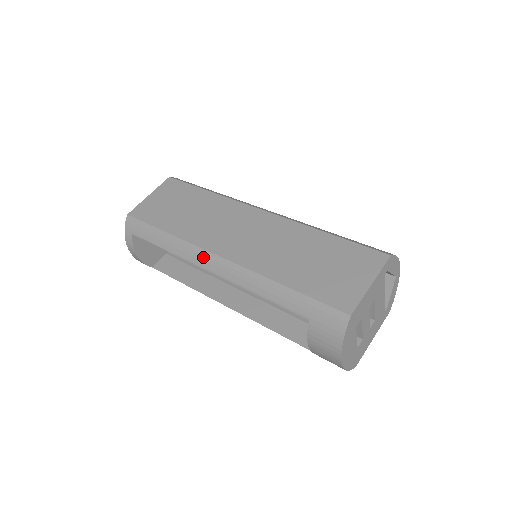
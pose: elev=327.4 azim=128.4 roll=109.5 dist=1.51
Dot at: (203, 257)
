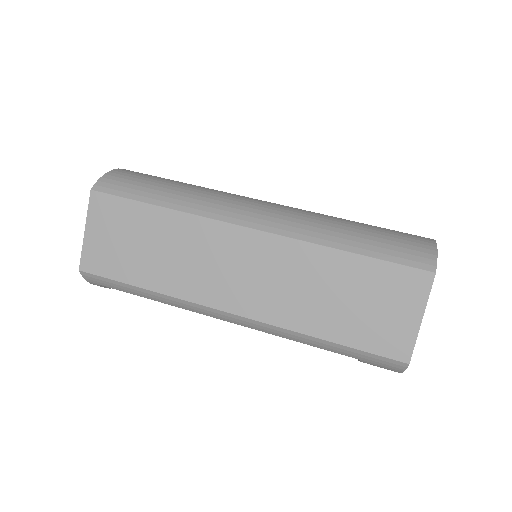
Dot at: (210, 312)
